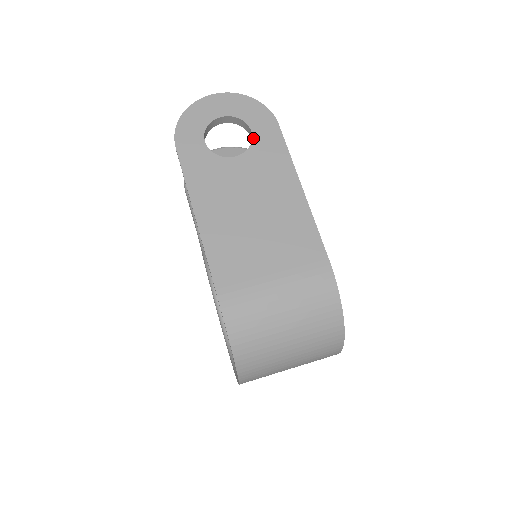
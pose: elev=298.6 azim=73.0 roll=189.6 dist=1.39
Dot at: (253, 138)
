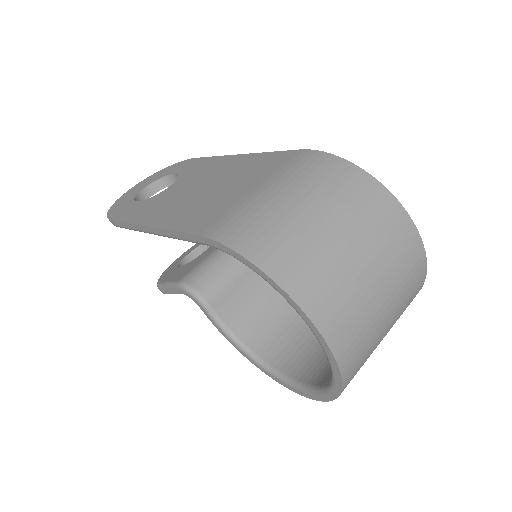
Dot at: (178, 174)
